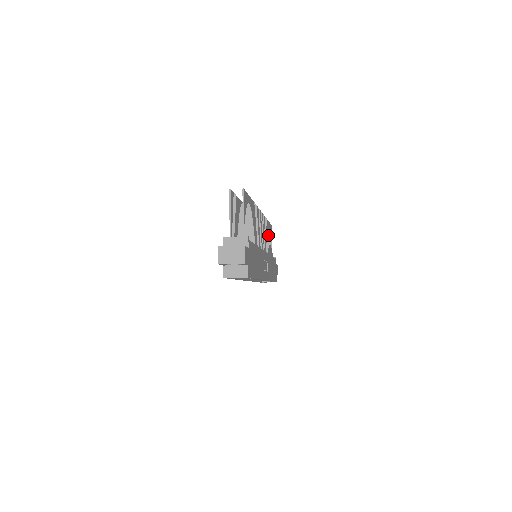
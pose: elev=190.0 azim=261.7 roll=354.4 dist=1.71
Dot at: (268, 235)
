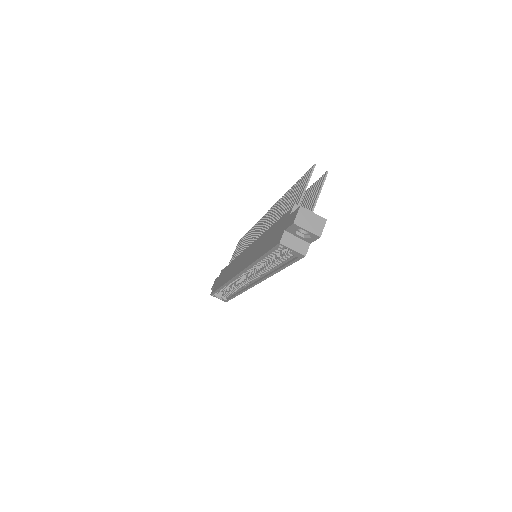
Dot at: occluded
